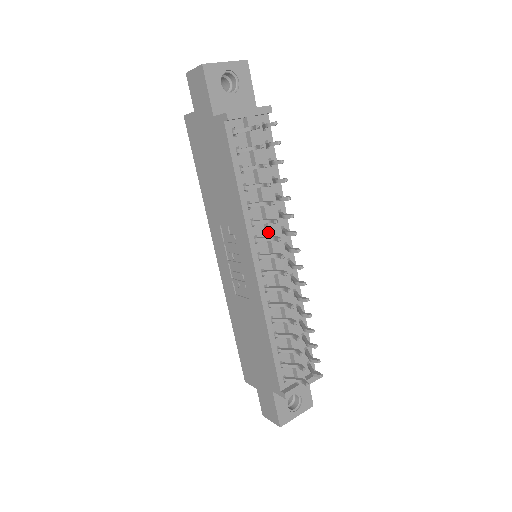
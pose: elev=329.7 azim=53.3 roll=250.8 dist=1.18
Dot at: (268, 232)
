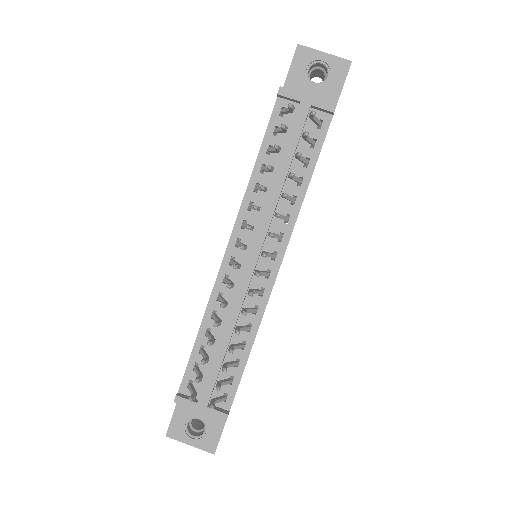
Dot at: (258, 224)
